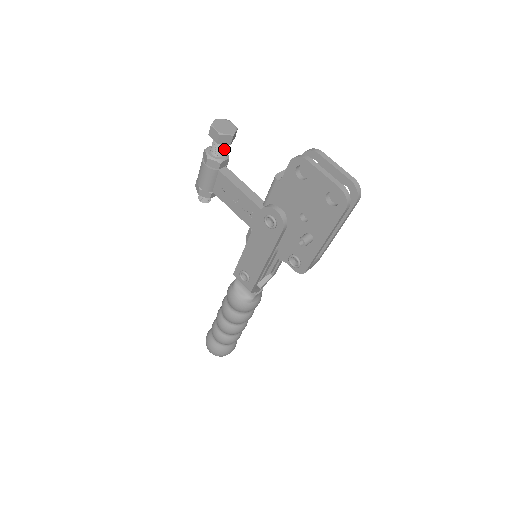
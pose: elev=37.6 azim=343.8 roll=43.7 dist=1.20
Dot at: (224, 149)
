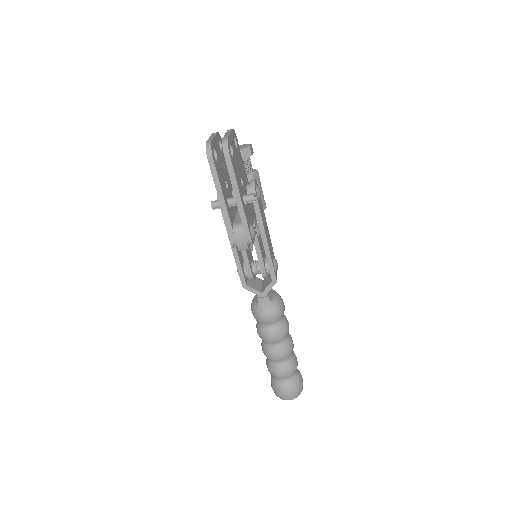
Dot at: (246, 166)
